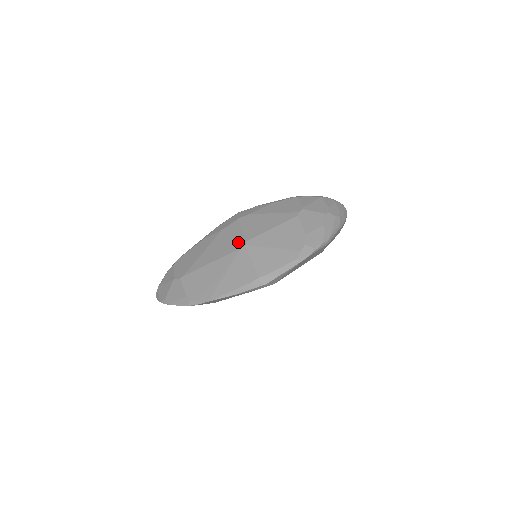
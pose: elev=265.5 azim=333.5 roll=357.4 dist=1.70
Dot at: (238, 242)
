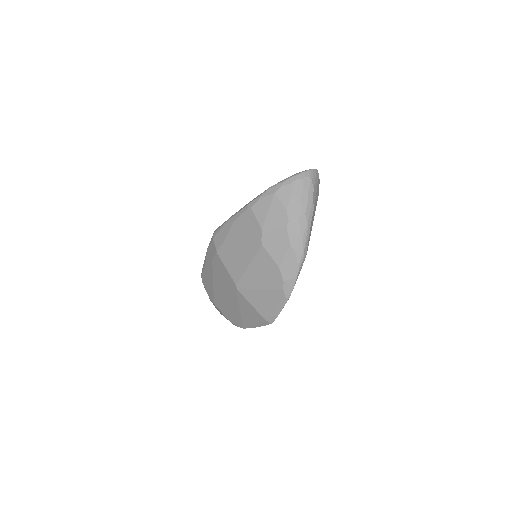
Dot at: (230, 283)
